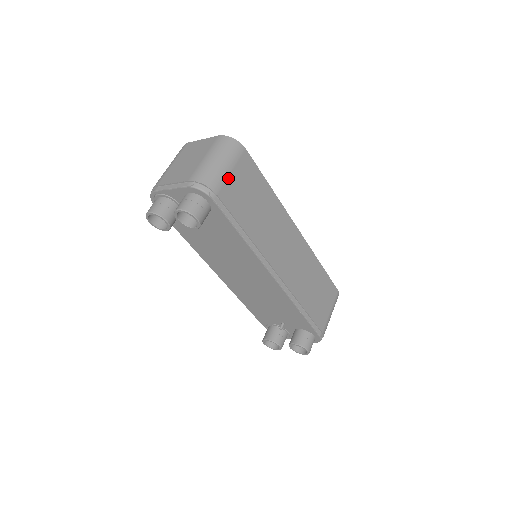
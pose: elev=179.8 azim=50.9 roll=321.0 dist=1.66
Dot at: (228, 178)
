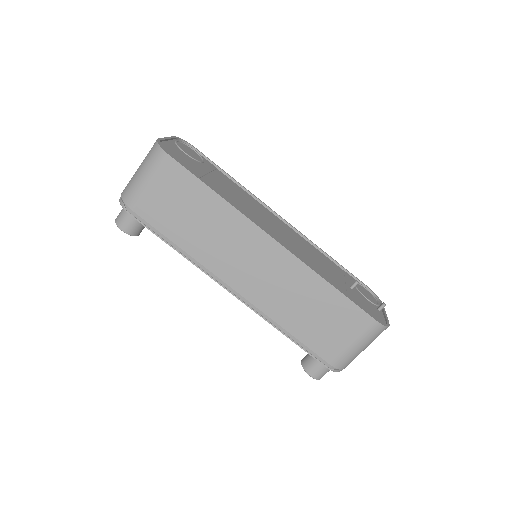
Dot at: (145, 191)
